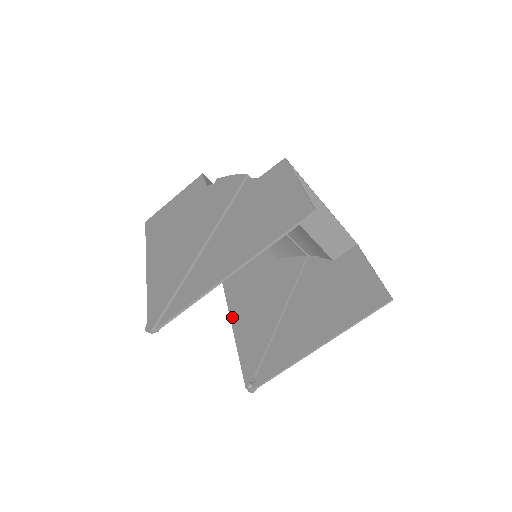
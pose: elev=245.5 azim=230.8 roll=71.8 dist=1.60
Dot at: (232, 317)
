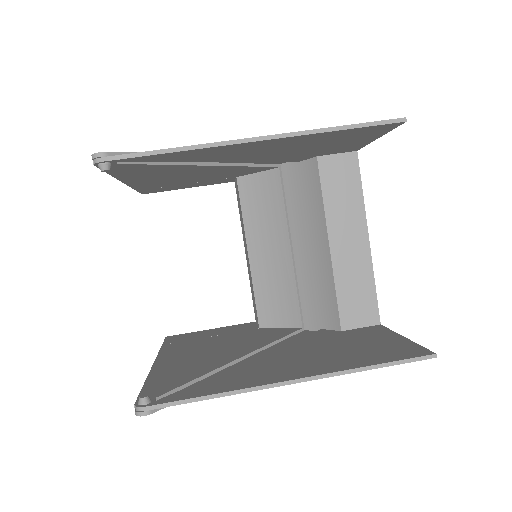
Dot at: (161, 355)
